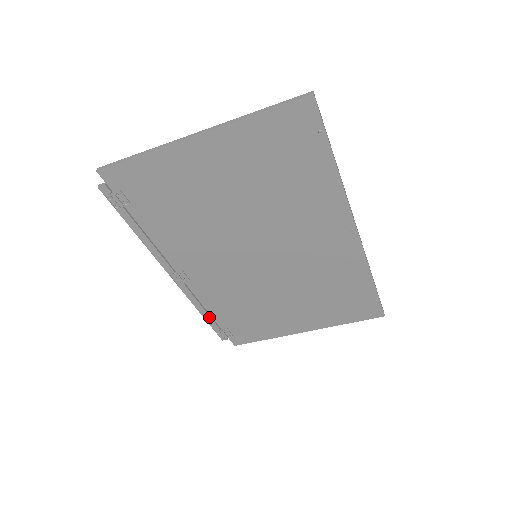
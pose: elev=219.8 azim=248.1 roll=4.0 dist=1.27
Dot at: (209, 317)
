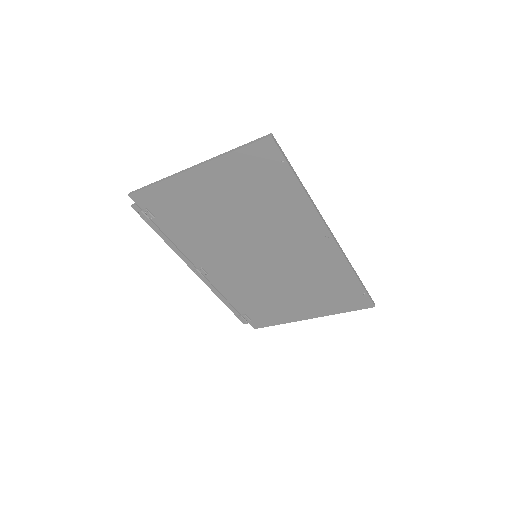
Dot at: (229, 305)
